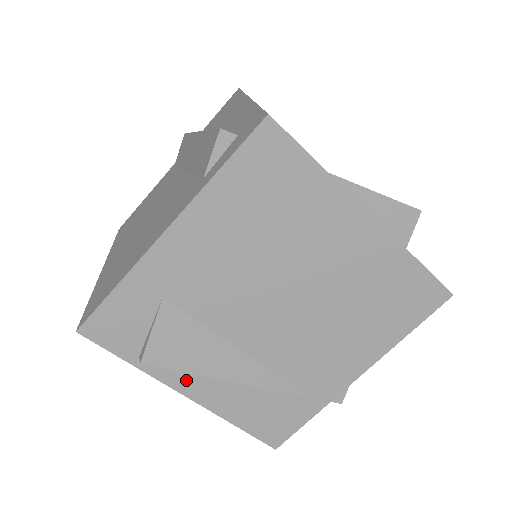
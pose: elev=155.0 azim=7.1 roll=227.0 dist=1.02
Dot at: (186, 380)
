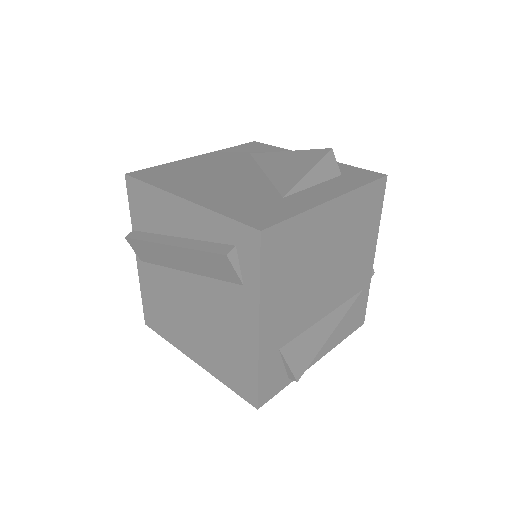
Dot at: occluded
